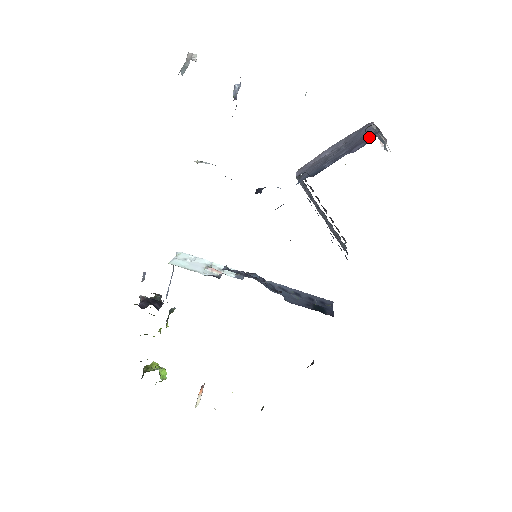
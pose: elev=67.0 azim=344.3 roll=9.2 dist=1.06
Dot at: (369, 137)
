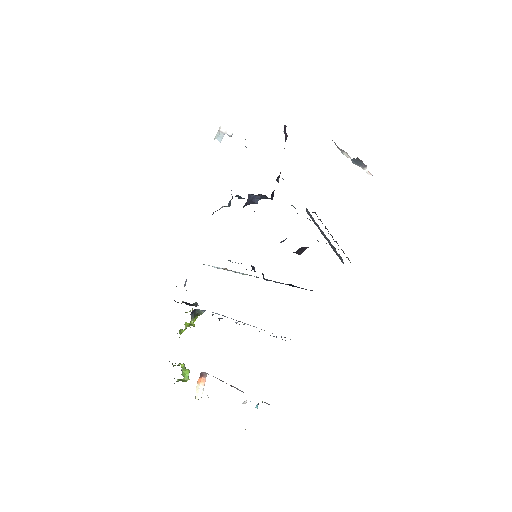
Dot at: occluded
